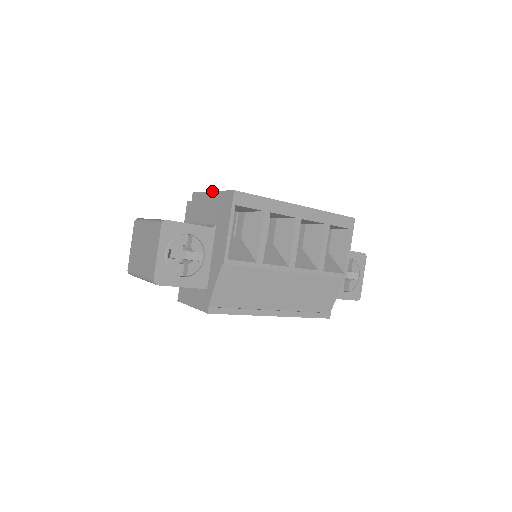
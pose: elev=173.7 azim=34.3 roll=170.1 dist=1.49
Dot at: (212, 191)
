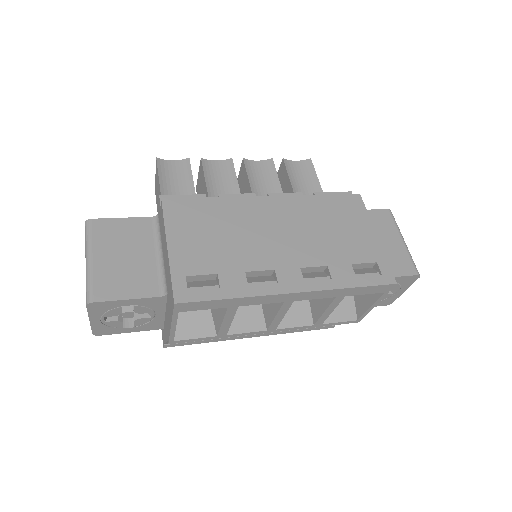
Dot at: (167, 249)
